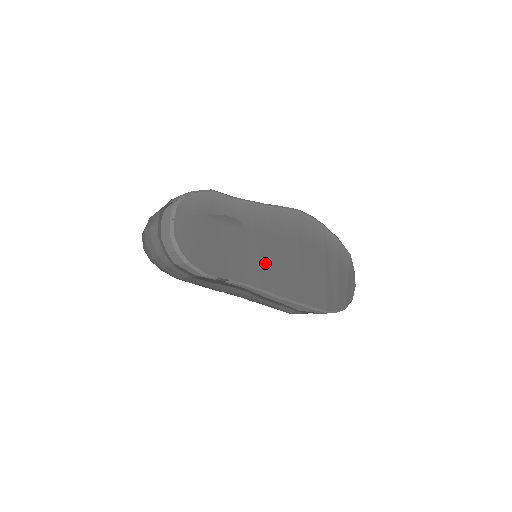
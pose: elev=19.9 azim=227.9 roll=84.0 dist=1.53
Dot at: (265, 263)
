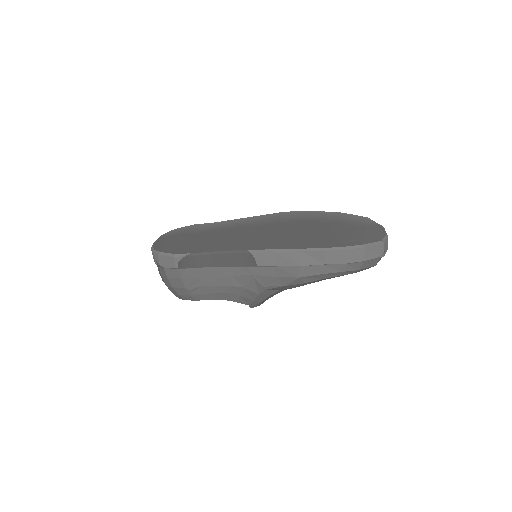
Dot at: (237, 239)
